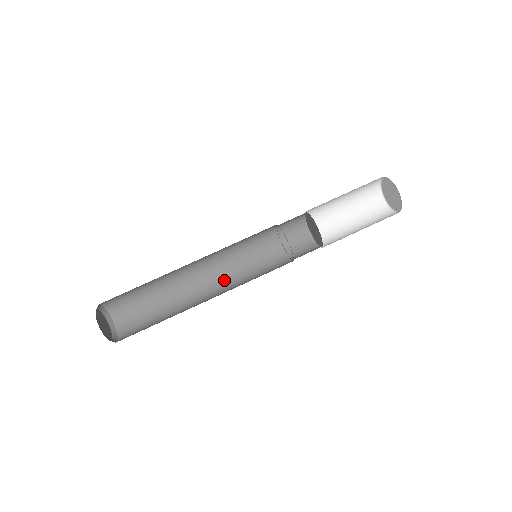
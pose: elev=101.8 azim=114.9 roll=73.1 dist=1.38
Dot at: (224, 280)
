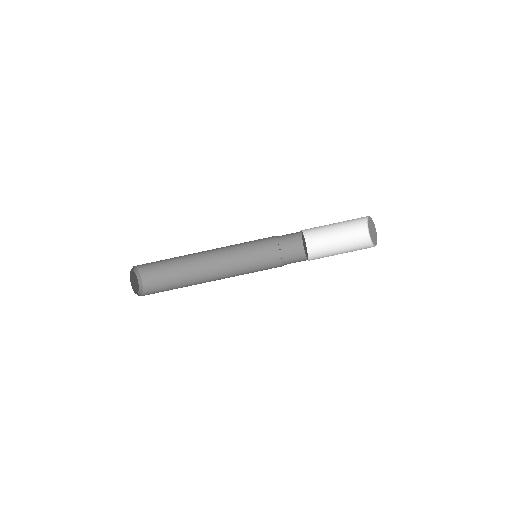
Dot at: (228, 263)
